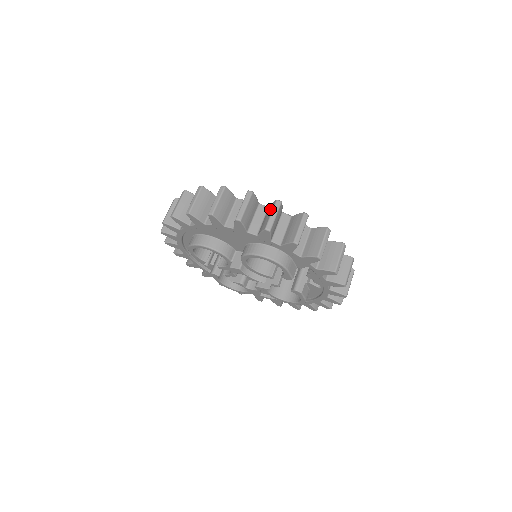
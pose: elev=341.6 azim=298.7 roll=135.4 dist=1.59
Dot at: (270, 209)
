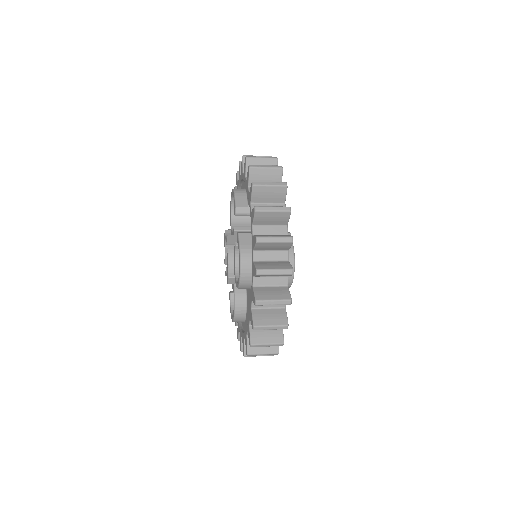
Dot at: occluded
